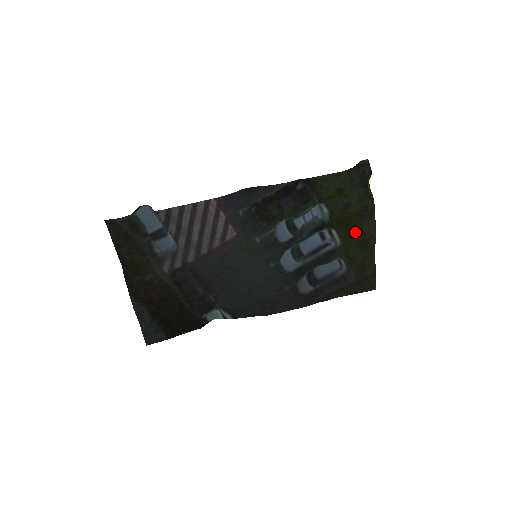
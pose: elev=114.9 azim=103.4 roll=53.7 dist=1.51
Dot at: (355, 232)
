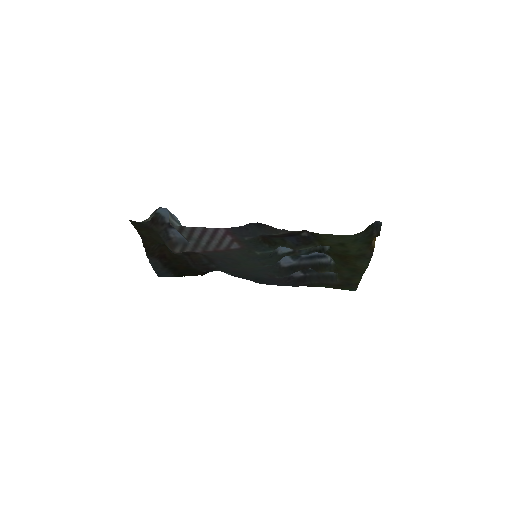
Dot at: (348, 264)
